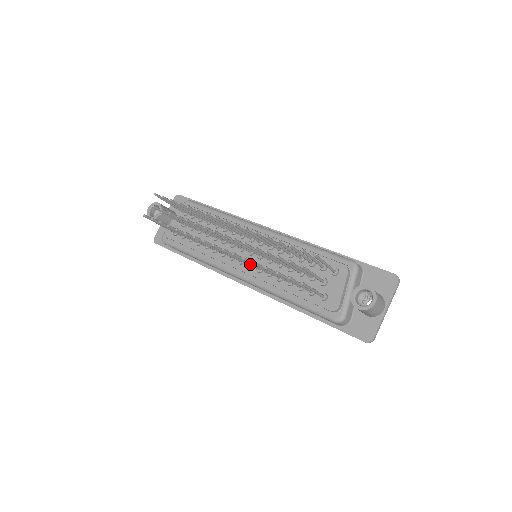
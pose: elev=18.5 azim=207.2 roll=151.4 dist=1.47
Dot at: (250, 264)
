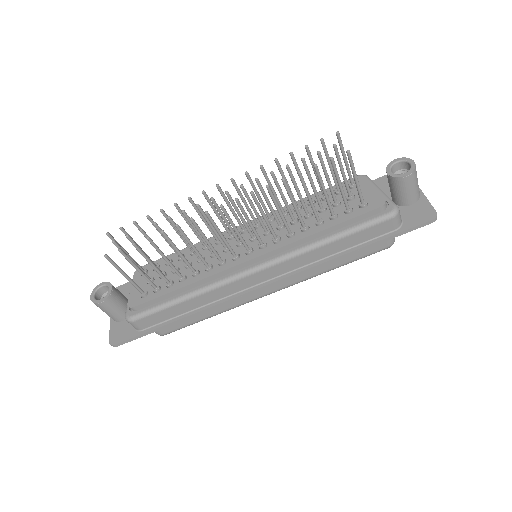
Dot at: (268, 222)
